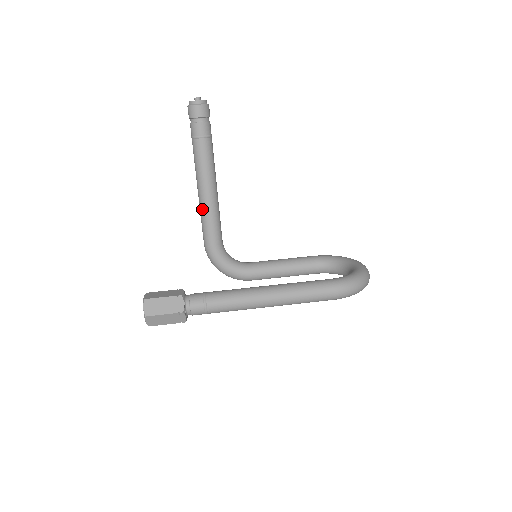
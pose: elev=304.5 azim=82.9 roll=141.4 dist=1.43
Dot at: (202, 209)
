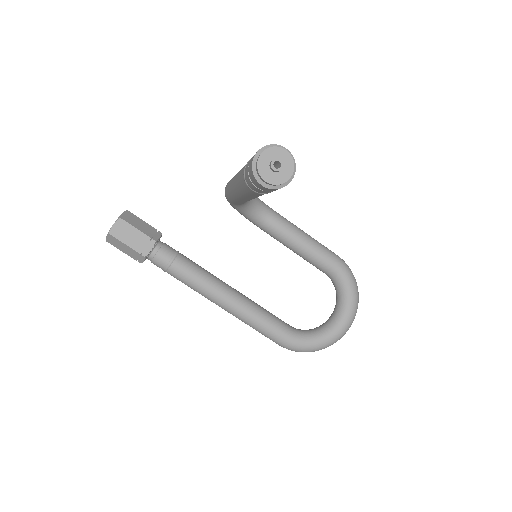
Dot at: (230, 189)
